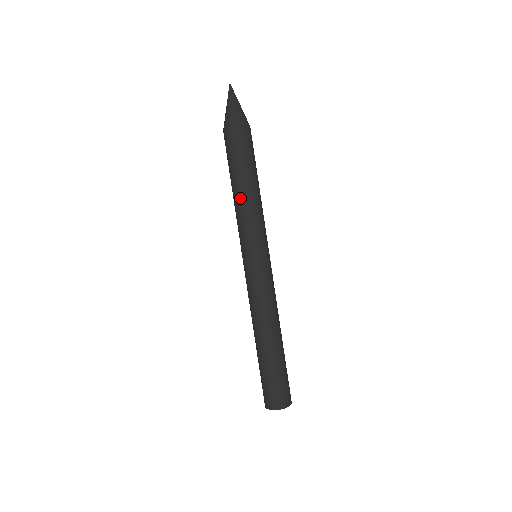
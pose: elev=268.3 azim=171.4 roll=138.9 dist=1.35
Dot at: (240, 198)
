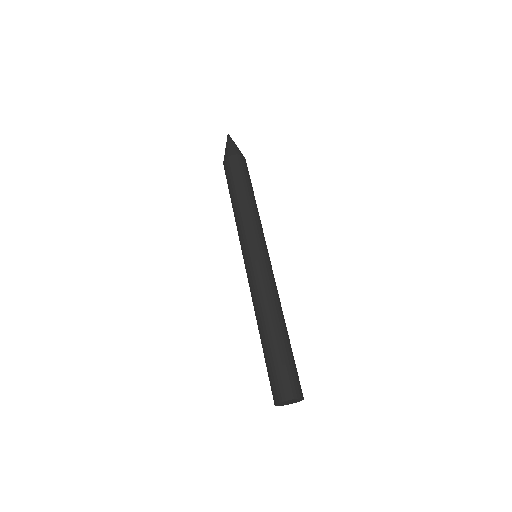
Dot at: (244, 204)
